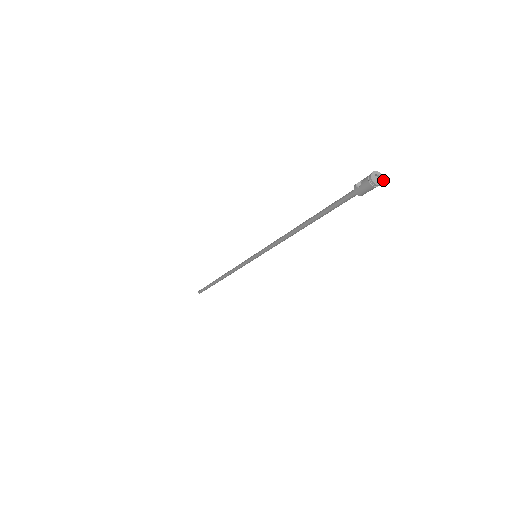
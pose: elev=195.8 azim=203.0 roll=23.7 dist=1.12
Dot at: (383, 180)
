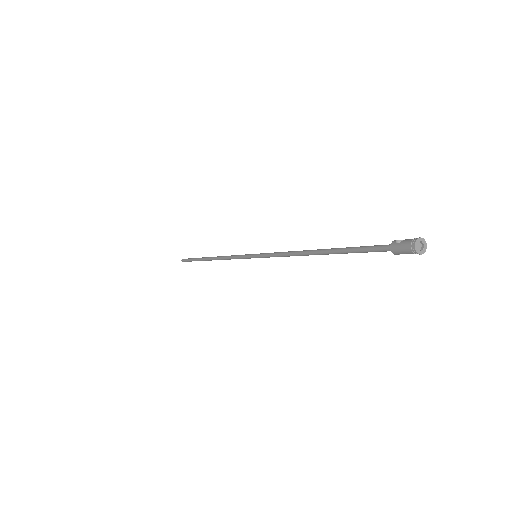
Dot at: (424, 252)
